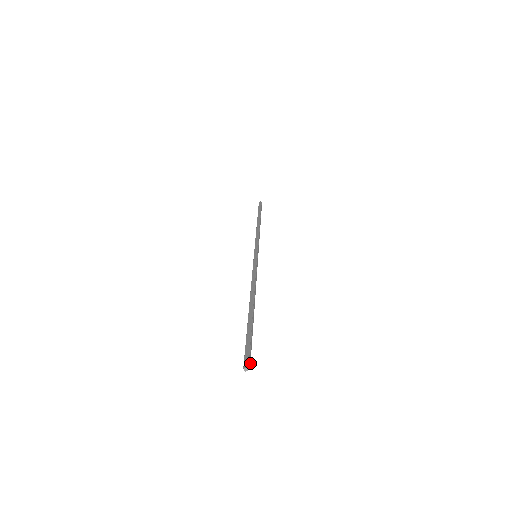
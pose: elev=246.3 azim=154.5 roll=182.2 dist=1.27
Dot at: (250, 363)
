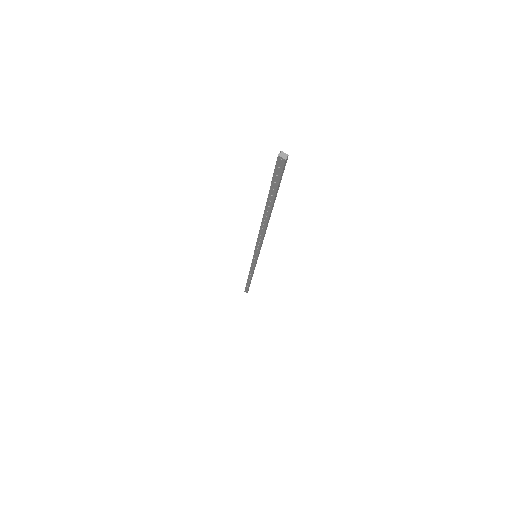
Dot at: (284, 165)
